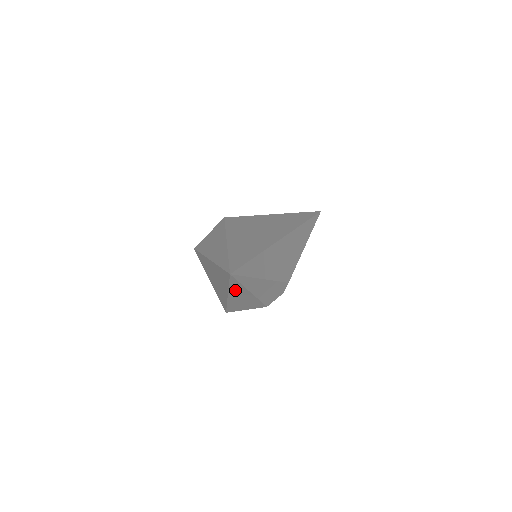
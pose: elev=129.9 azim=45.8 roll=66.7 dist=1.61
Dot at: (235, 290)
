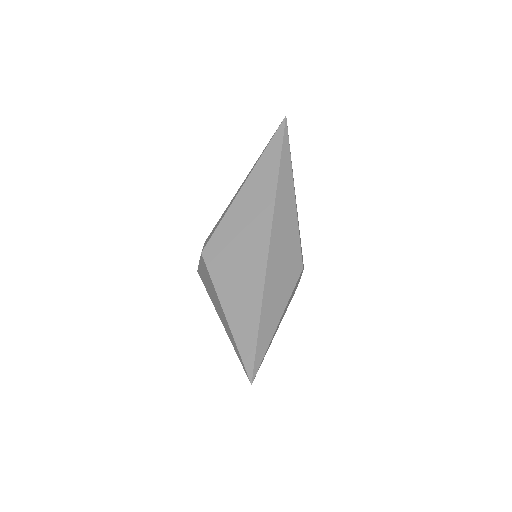
Dot at: occluded
